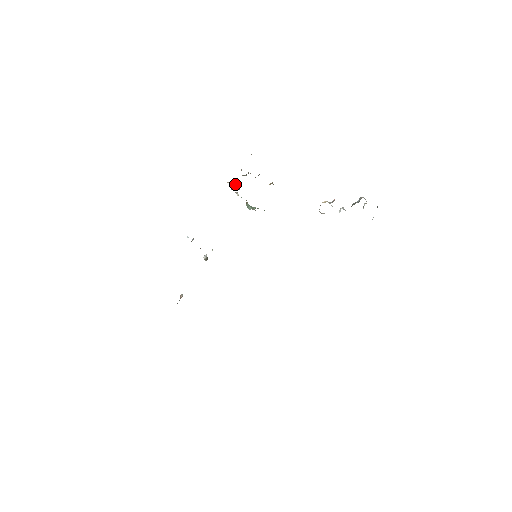
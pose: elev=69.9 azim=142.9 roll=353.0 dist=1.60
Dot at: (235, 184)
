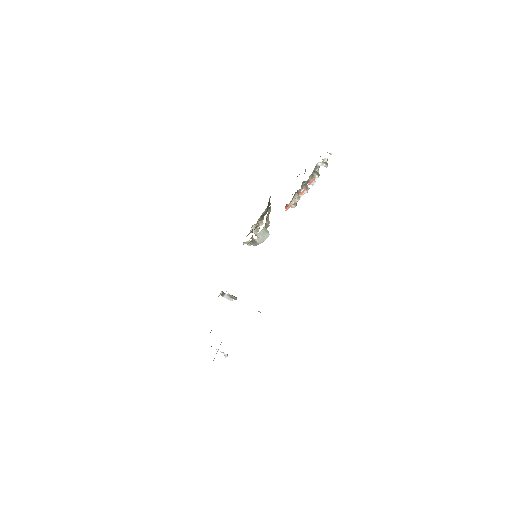
Dot at: occluded
